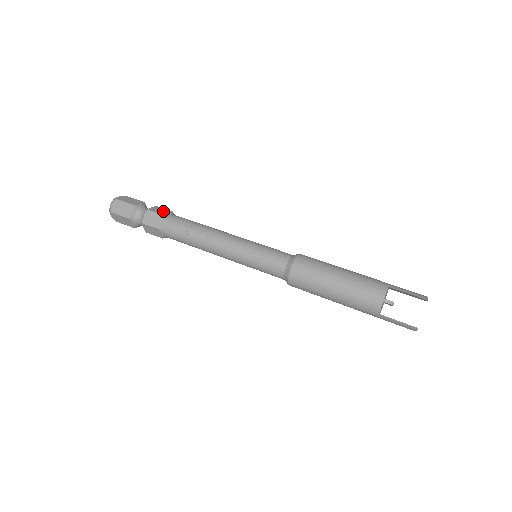
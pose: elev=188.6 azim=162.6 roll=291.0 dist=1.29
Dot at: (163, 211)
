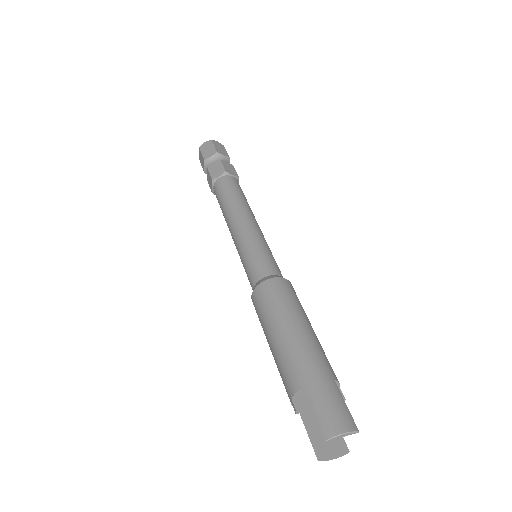
Dot at: (217, 171)
